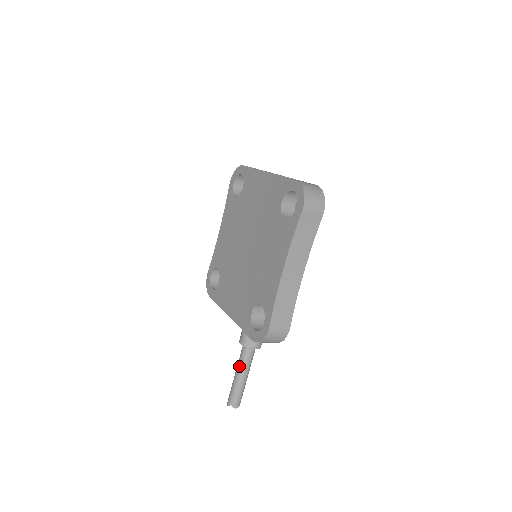
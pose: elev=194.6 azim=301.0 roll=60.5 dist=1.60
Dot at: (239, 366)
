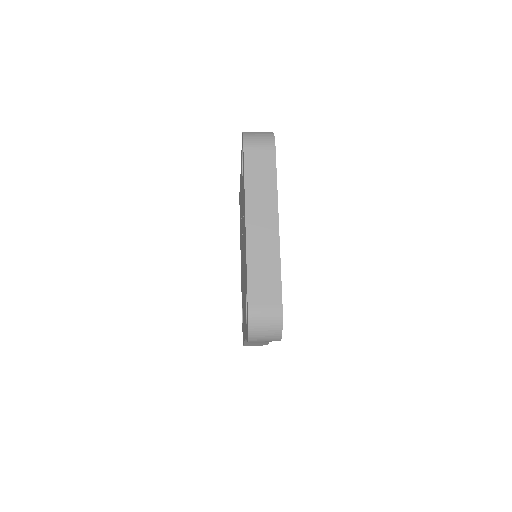
Dot at: occluded
